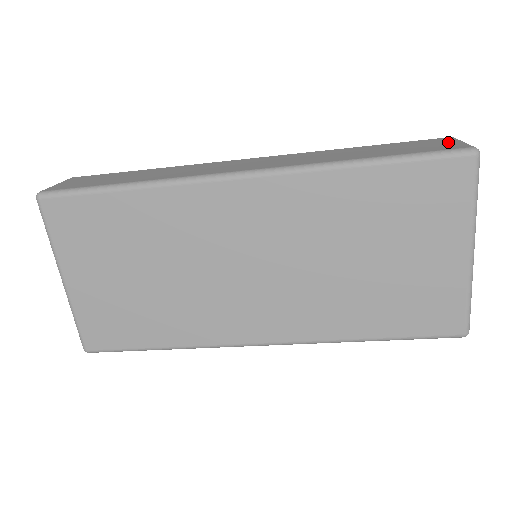
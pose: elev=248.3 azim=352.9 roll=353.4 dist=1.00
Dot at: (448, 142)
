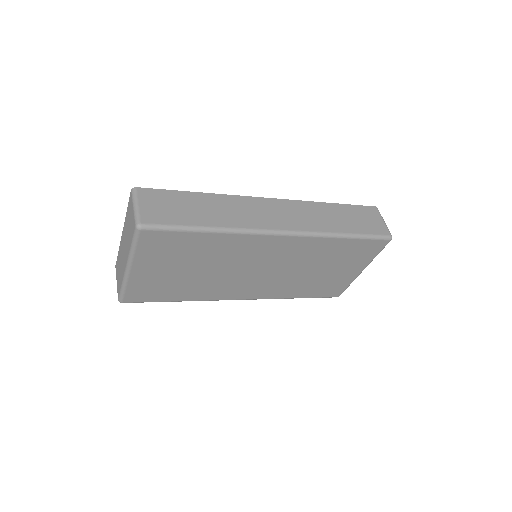
Dot at: (378, 219)
